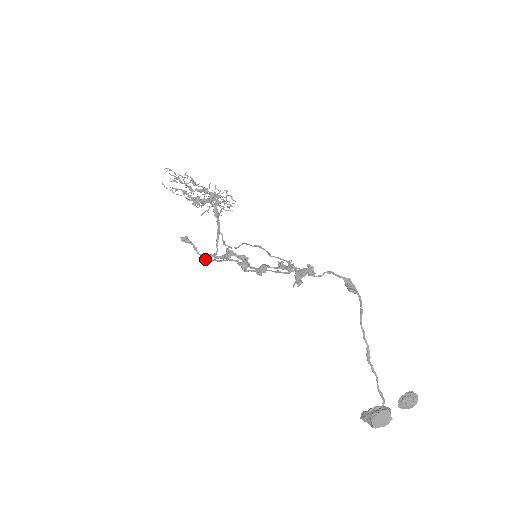
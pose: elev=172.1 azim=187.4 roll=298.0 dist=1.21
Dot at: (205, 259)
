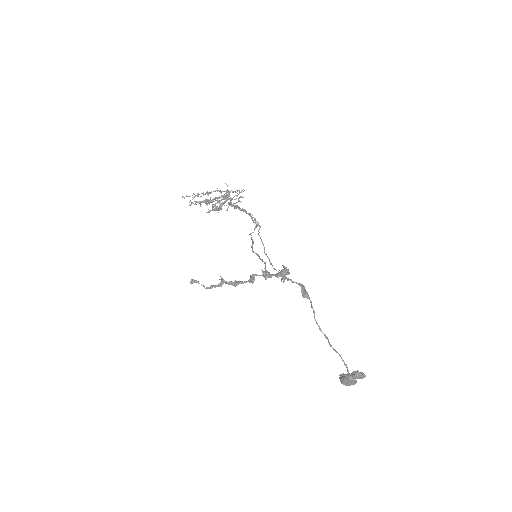
Dot at: occluded
